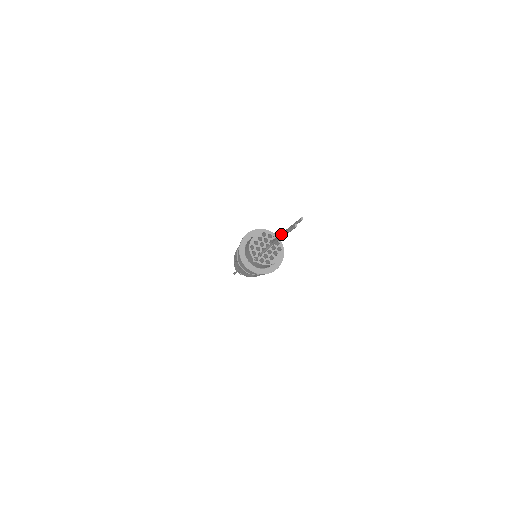
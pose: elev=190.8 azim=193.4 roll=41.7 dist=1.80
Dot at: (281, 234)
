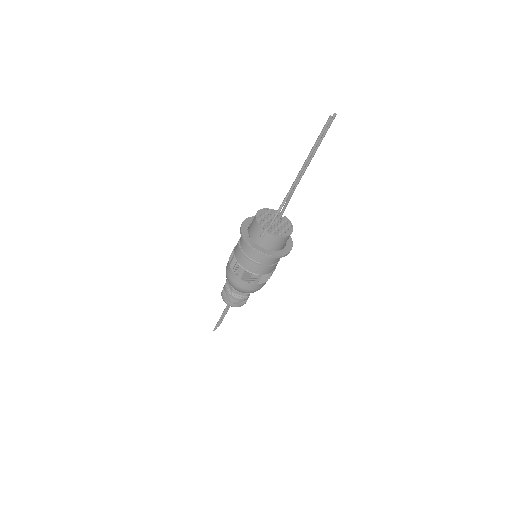
Dot at: occluded
